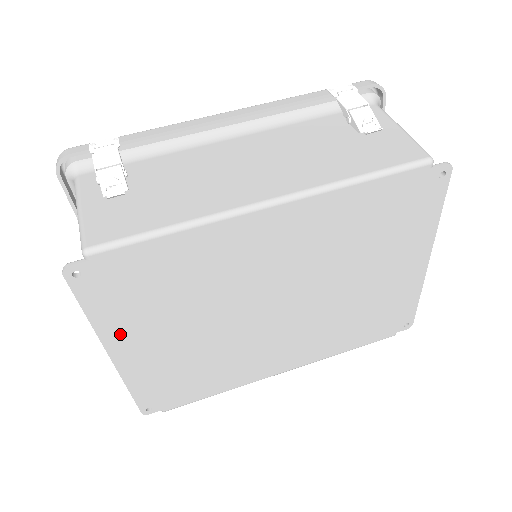
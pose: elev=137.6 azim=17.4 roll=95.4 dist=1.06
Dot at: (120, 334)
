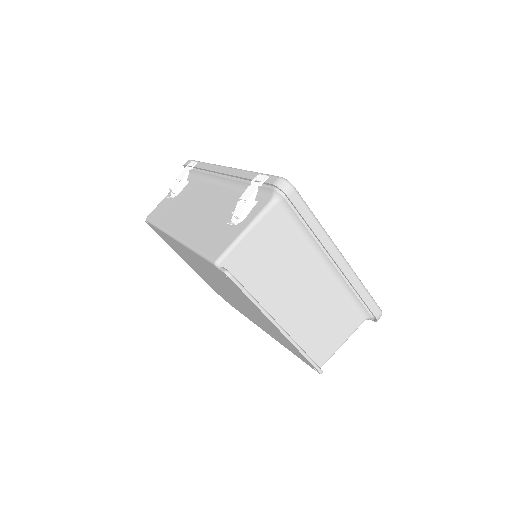
Dot at: (181, 256)
